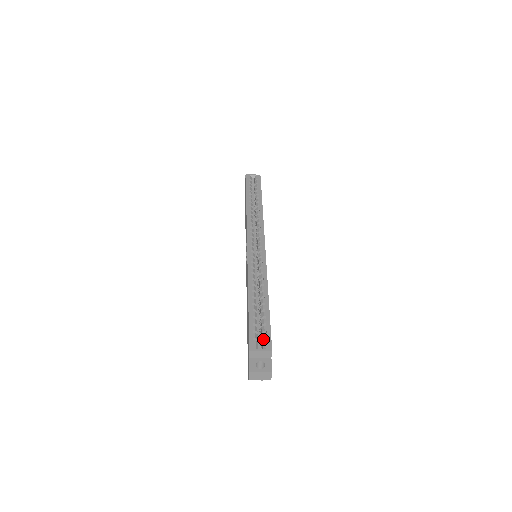
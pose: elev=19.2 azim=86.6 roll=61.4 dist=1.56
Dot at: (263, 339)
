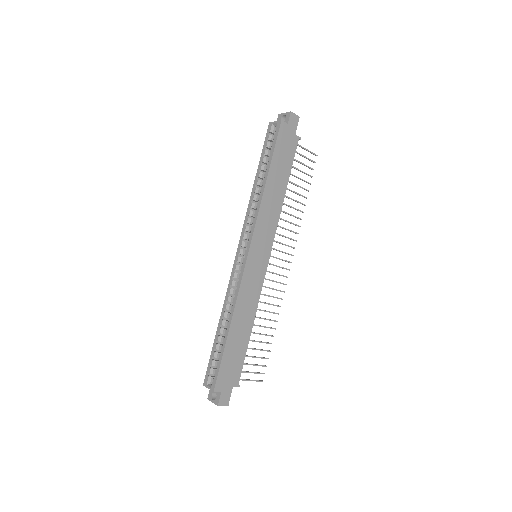
Dot at: (214, 375)
